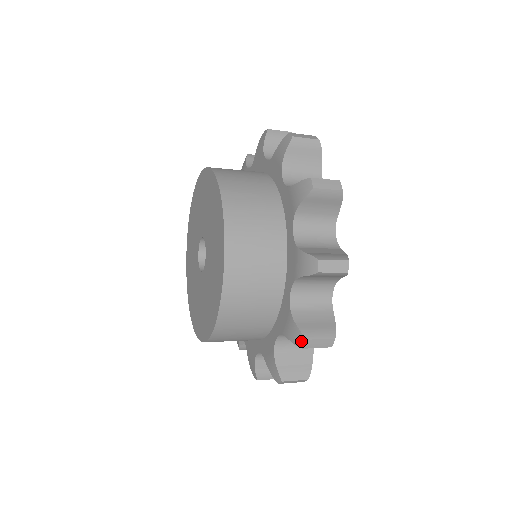
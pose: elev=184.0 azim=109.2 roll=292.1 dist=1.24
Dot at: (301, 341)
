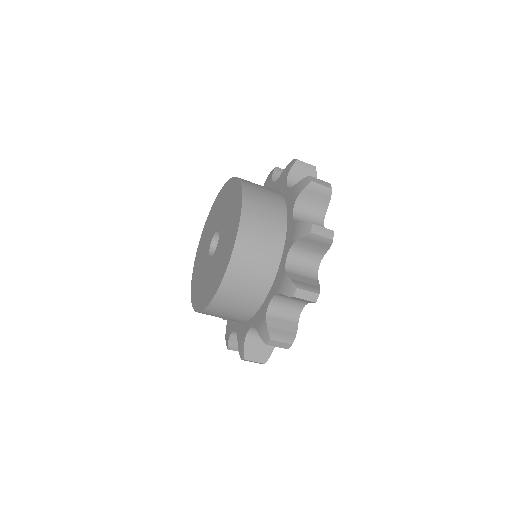
Dot at: (307, 180)
